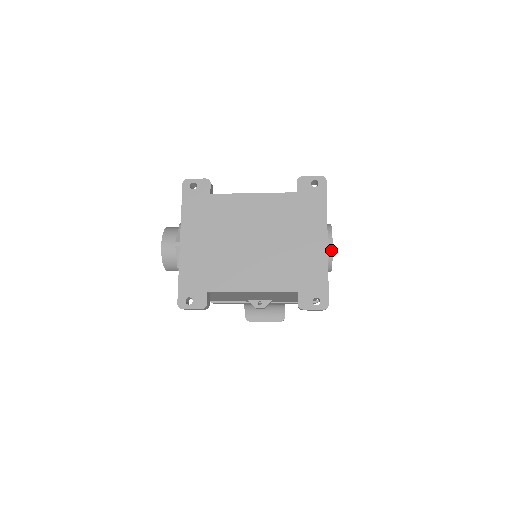
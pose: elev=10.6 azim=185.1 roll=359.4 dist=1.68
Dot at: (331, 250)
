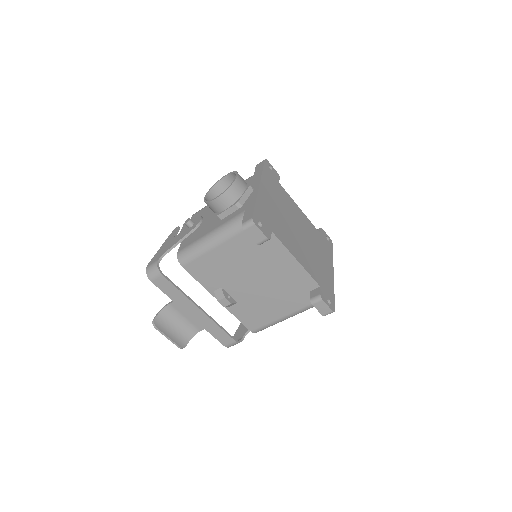
Dot at: occluded
